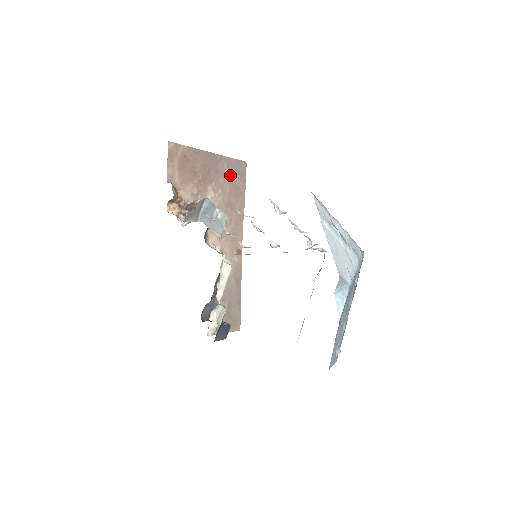
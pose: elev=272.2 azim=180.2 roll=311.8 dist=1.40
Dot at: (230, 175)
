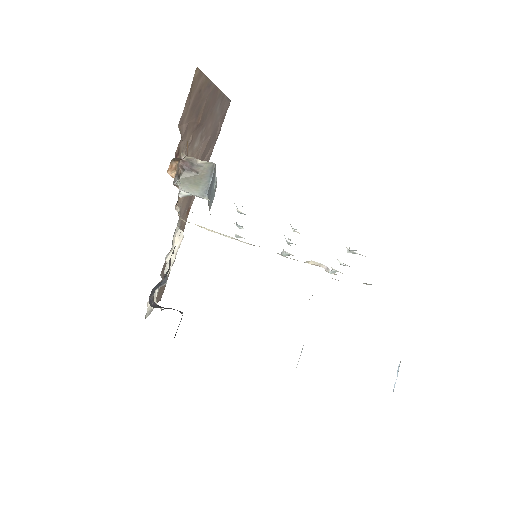
Dot at: (217, 118)
